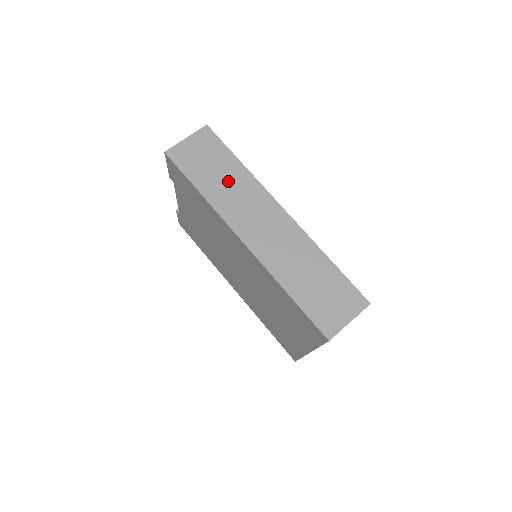
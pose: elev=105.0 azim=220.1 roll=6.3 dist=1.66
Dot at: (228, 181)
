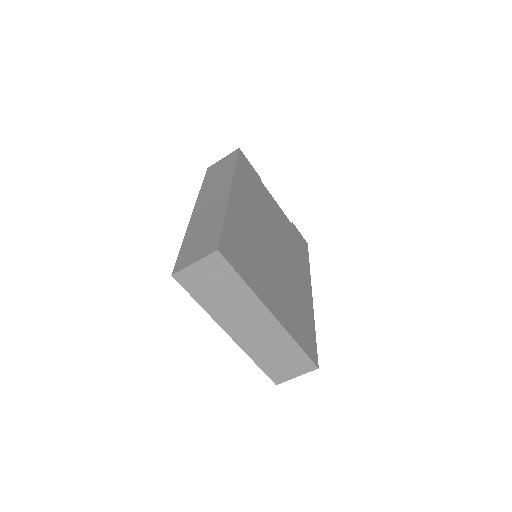
Dot at: (219, 177)
